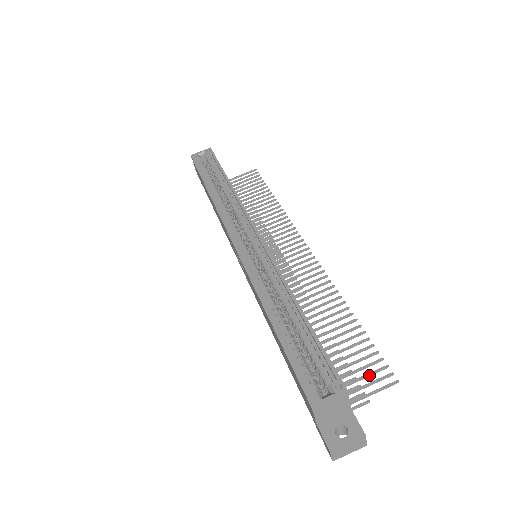
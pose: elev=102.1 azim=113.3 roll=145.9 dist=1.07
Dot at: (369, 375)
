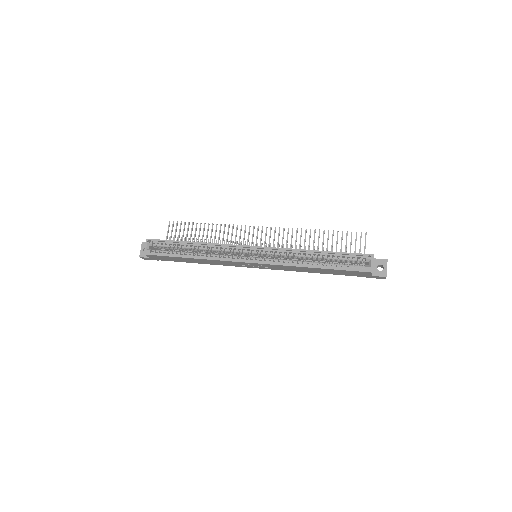
Dot at: occluded
